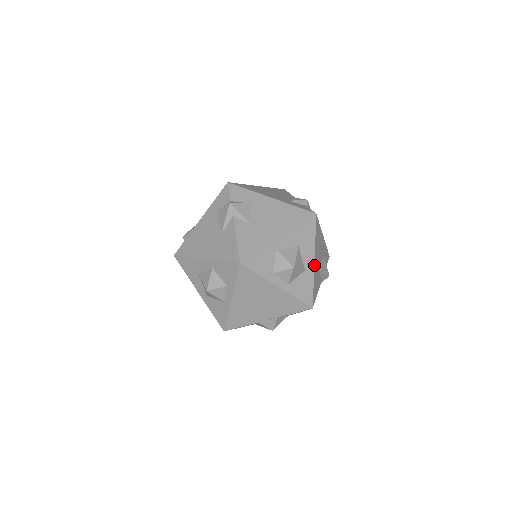
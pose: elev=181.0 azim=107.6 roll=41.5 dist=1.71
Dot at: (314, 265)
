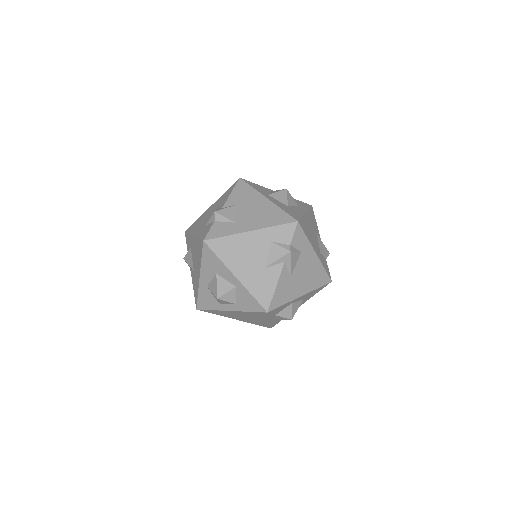
Dot at: occluded
